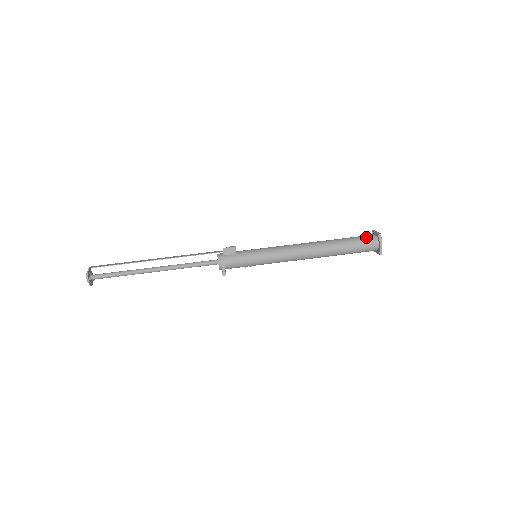
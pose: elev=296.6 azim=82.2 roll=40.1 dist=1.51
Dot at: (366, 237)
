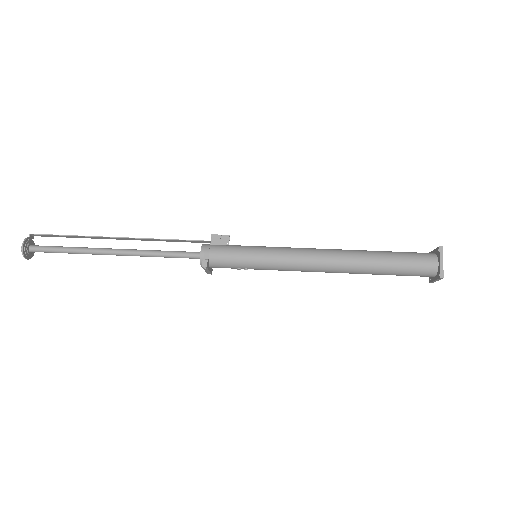
Dot at: occluded
